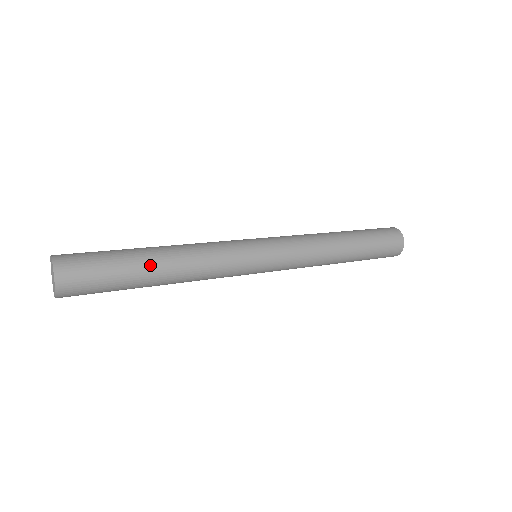
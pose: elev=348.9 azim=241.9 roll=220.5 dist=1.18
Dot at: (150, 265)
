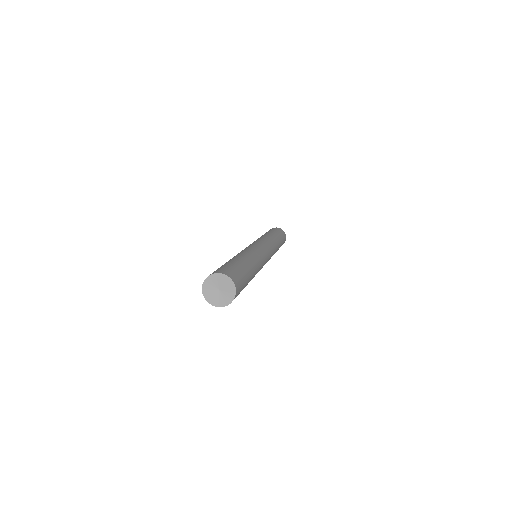
Dot at: (241, 260)
